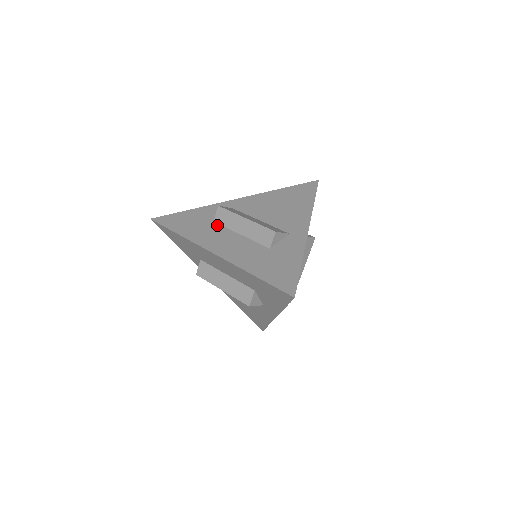
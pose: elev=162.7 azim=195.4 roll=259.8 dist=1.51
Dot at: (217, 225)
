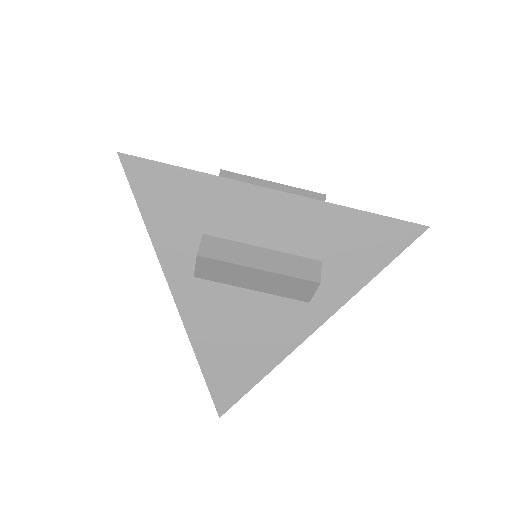
Dot at: occluded
